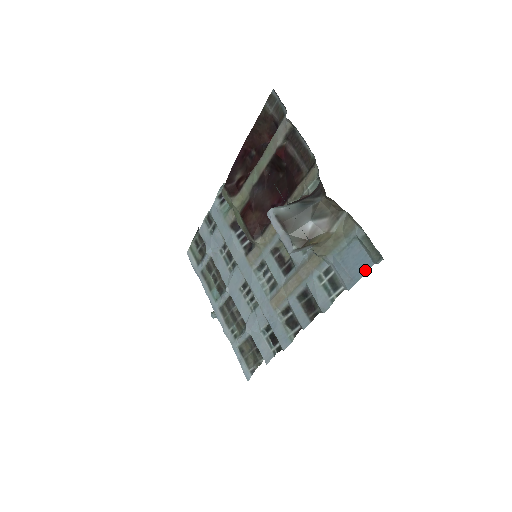
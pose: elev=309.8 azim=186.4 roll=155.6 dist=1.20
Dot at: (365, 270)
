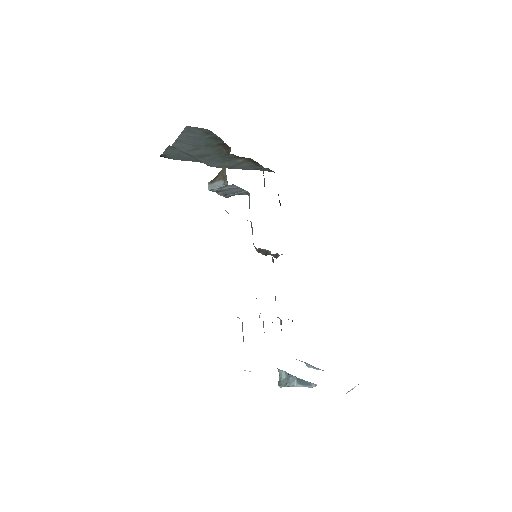
Dot at: occluded
